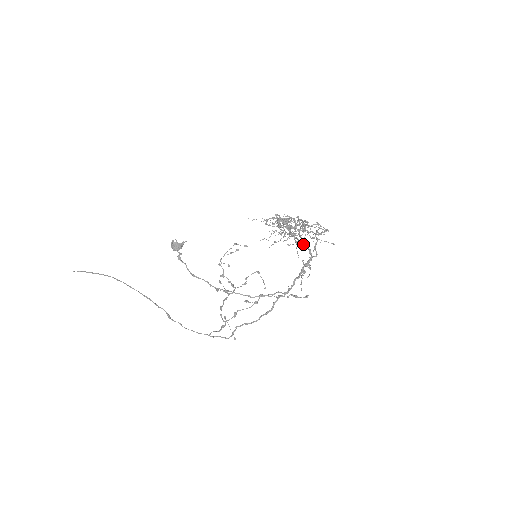
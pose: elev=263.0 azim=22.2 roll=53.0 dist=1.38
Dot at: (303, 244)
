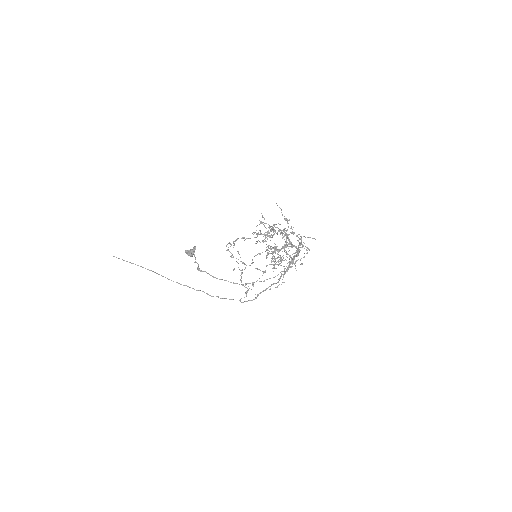
Dot at: occluded
